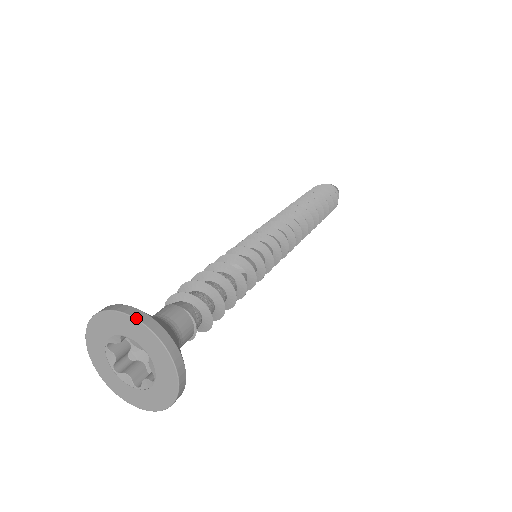
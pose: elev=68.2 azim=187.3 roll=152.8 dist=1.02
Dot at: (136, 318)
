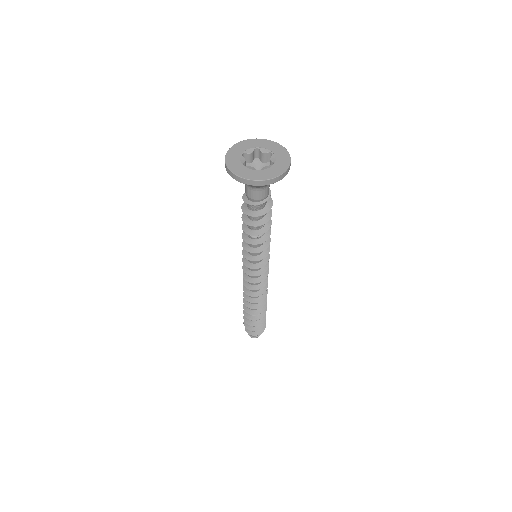
Dot at: (237, 143)
